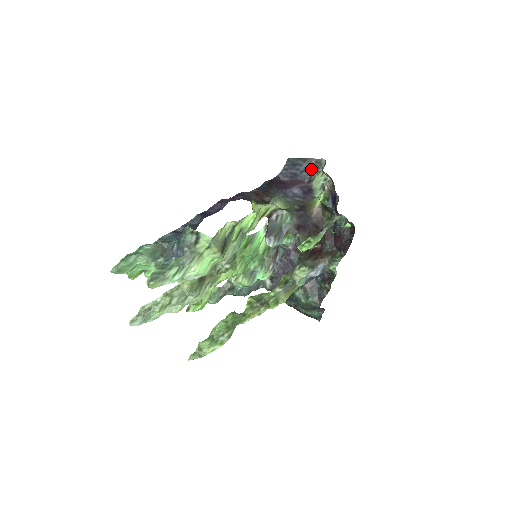
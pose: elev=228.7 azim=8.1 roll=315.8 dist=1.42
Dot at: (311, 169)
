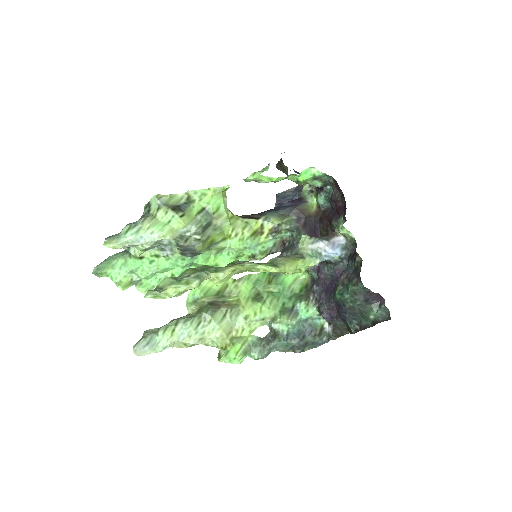
Dot at: (300, 192)
